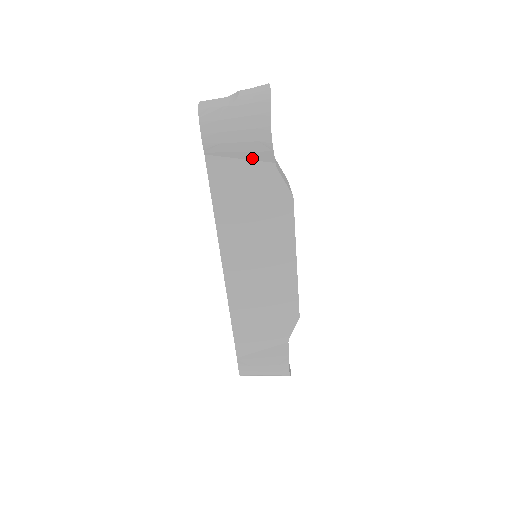
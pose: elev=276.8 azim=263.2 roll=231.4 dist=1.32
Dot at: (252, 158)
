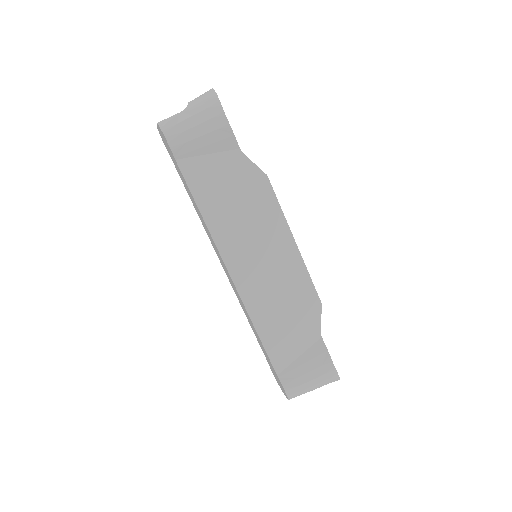
Dot at: (218, 150)
